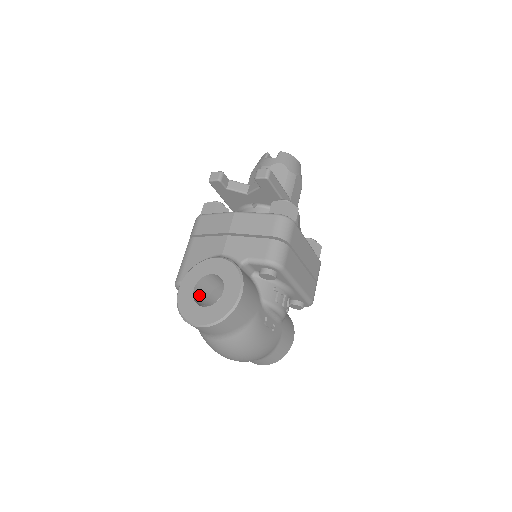
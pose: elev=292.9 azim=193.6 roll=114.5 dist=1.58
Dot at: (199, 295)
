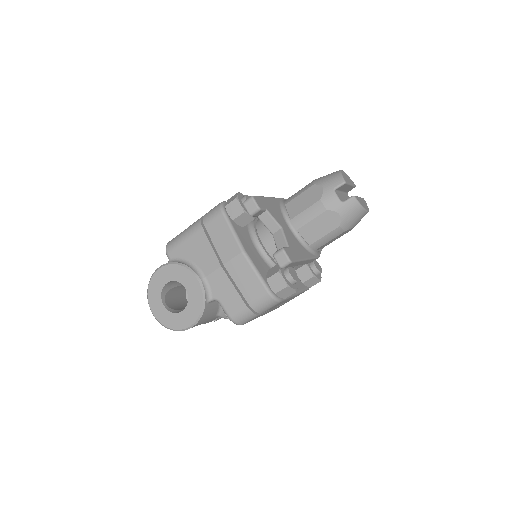
Dot at: (172, 283)
